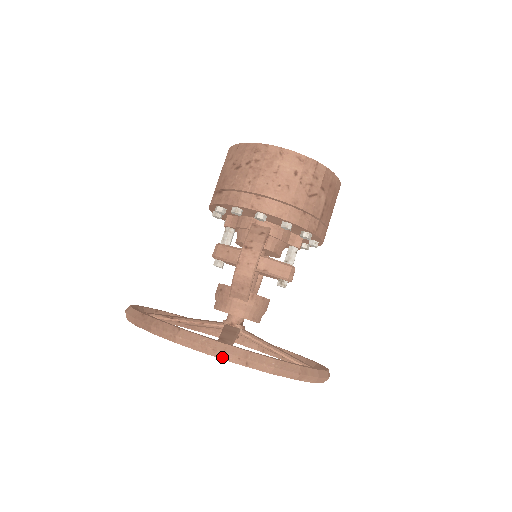
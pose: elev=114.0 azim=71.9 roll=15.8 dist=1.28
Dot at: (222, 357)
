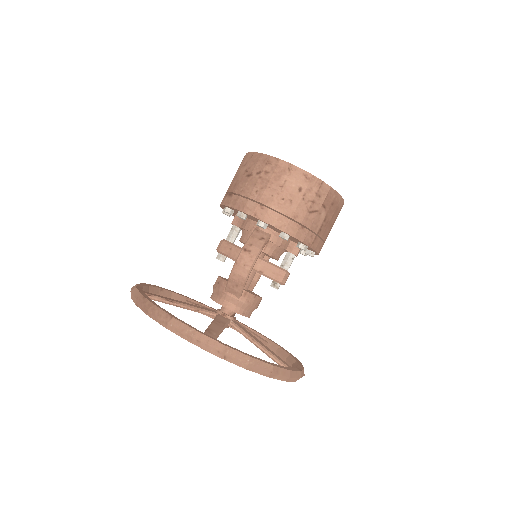
Dot at: (204, 348)
